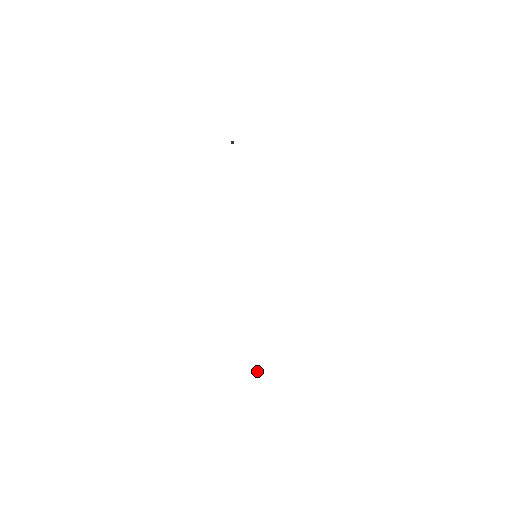
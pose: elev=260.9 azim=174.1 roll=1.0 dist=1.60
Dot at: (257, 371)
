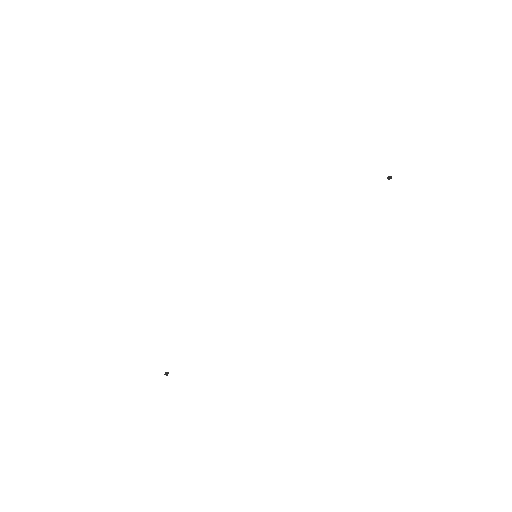
Dot at: (168, 372)
